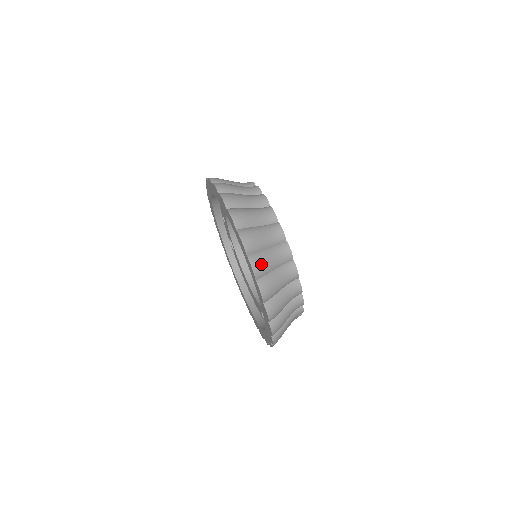
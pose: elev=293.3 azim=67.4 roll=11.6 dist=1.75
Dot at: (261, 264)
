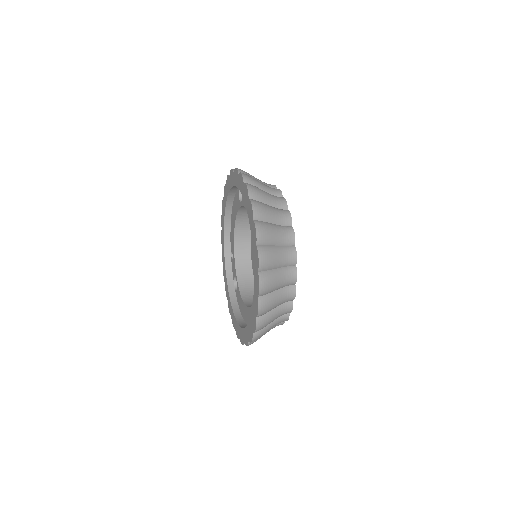
Dot at: (256, 189)
